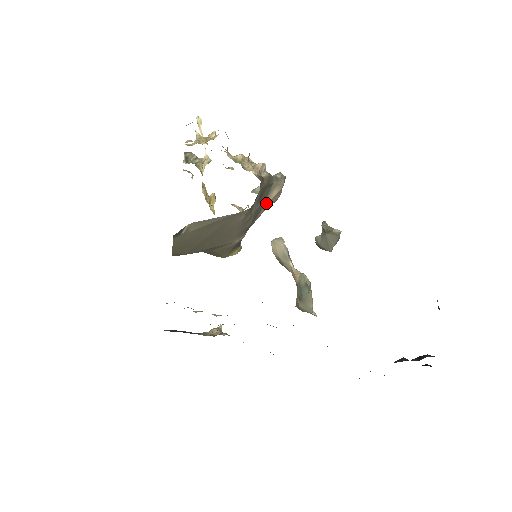
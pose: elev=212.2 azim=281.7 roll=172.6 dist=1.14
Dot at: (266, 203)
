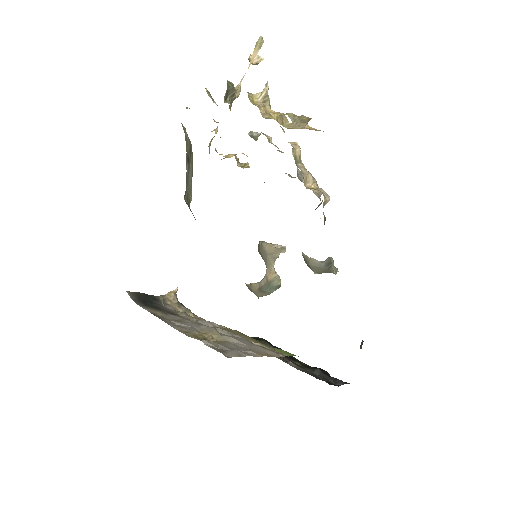
Dot at: occluded
